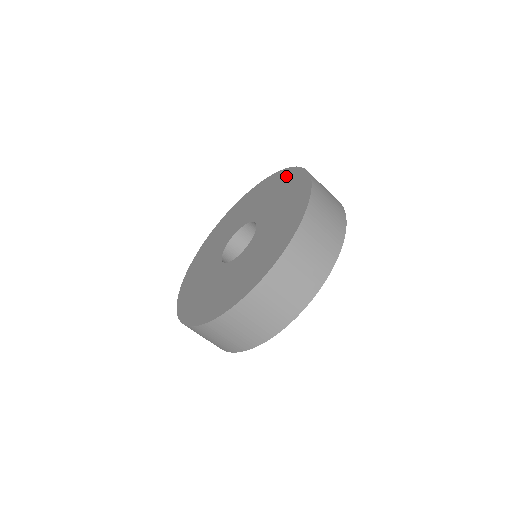
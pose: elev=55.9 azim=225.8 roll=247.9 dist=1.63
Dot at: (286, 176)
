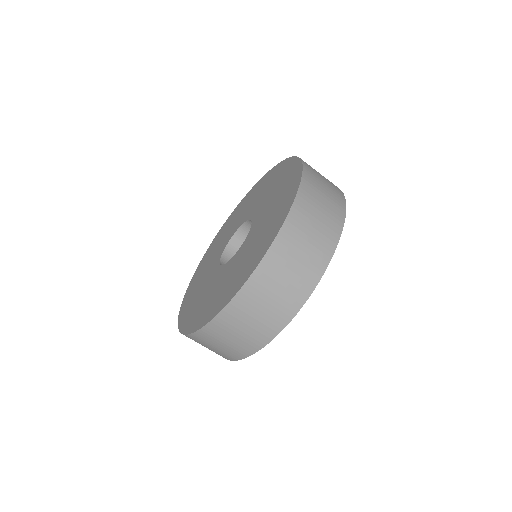
Dot at: (284, 167)
